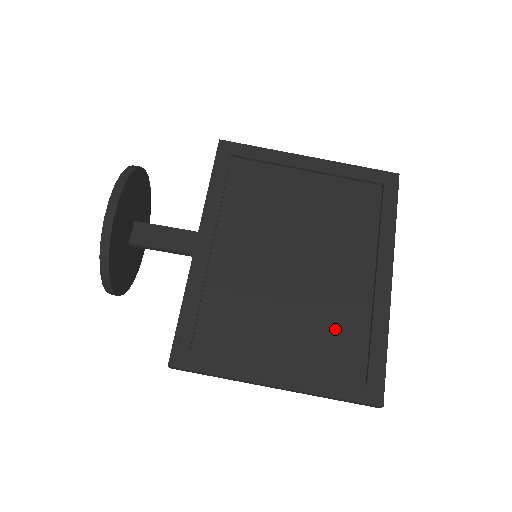
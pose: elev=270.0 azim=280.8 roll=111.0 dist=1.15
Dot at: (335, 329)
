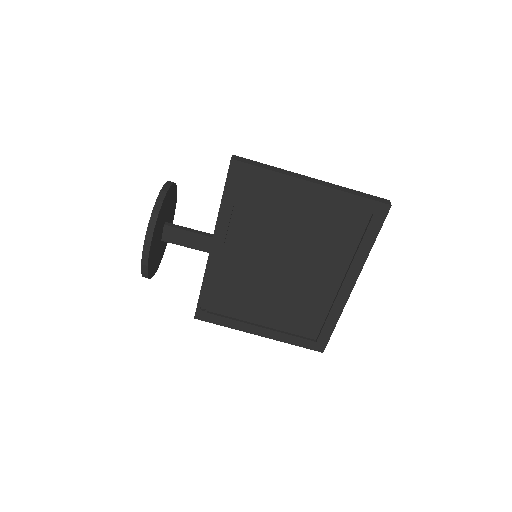
Dot at: (304, 310)
